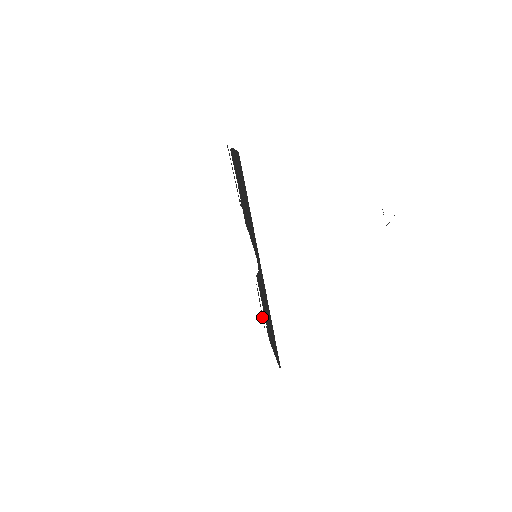
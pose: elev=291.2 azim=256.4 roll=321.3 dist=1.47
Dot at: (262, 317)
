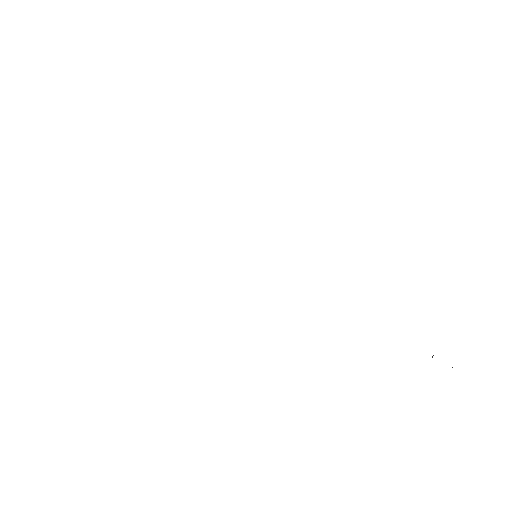
Dot at: occluded
